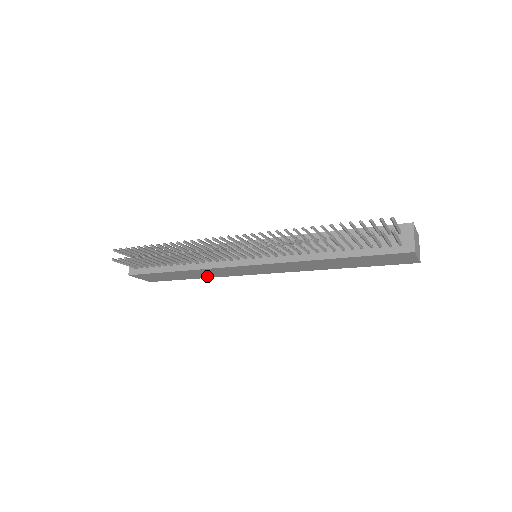
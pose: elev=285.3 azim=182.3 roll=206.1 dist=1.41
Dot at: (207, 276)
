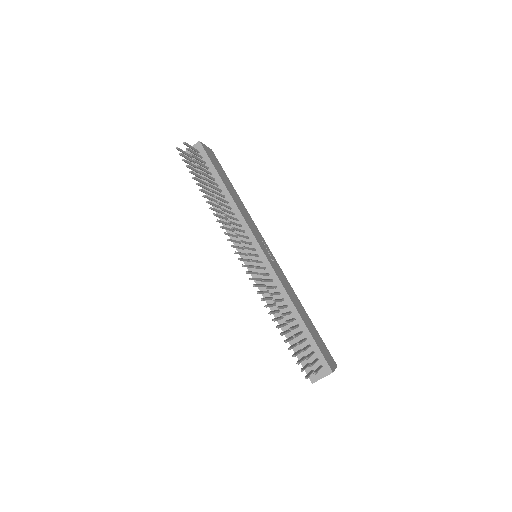
Dot at: occluded
